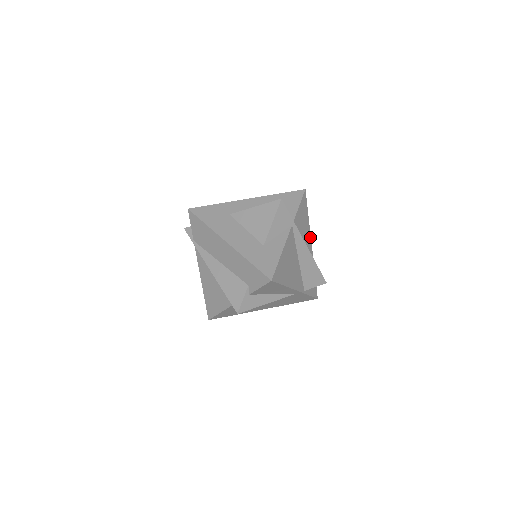
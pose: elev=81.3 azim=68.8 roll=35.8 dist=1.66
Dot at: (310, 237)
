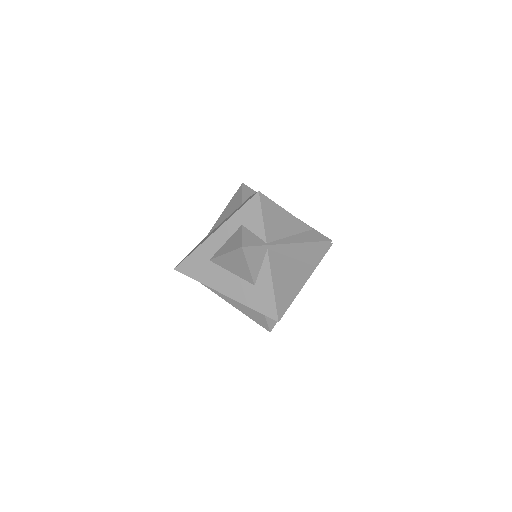
Dot at: (292, 217)
